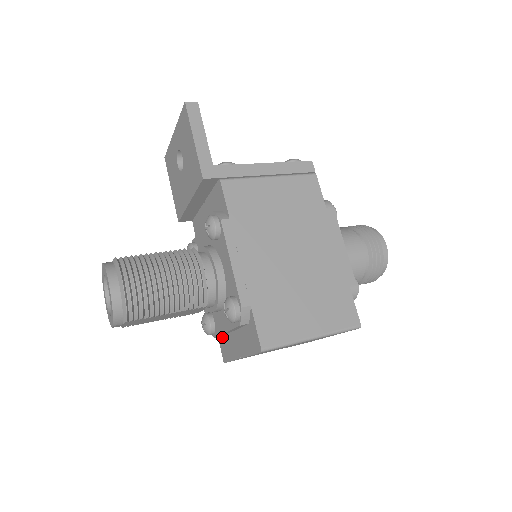
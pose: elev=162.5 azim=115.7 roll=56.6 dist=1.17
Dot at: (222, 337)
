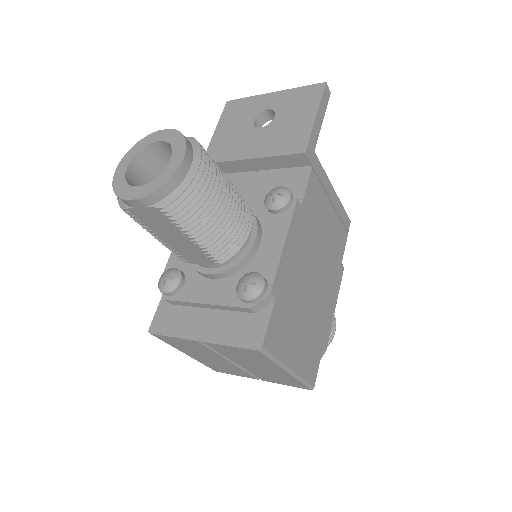
Dot at: (172, 305)
